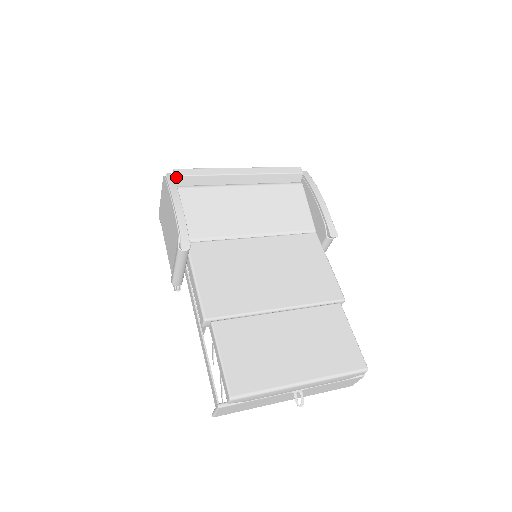
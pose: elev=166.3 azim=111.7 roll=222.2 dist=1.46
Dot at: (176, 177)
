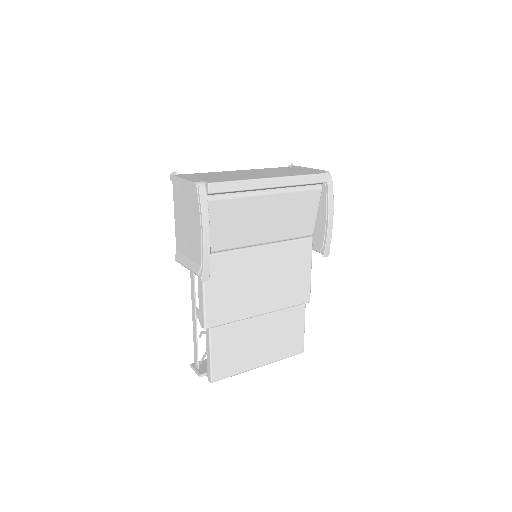
Dot at: (209, 194)
